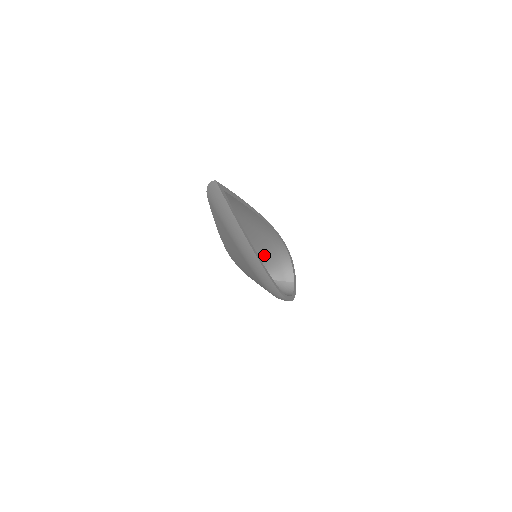
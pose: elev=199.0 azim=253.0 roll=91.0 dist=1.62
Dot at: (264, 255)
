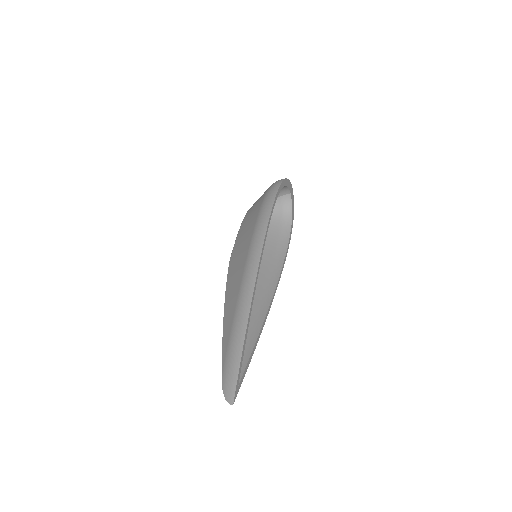
Dot at: occluded
